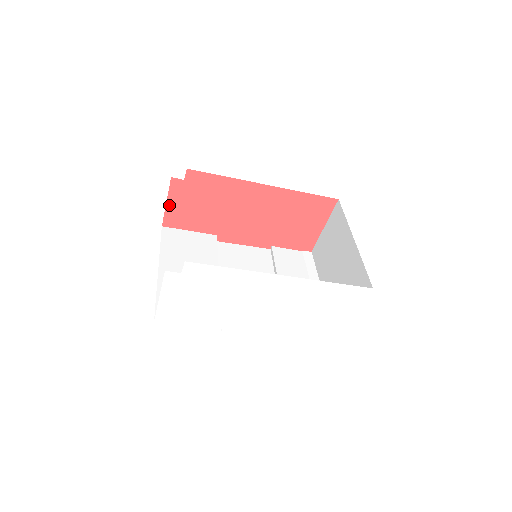
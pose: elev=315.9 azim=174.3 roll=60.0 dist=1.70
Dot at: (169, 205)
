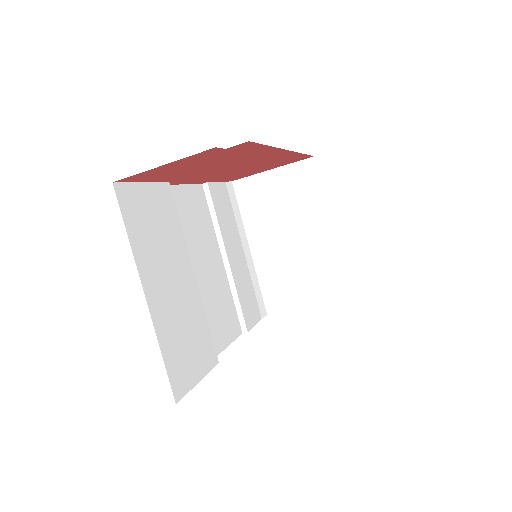
Dot at: (161, 167)
